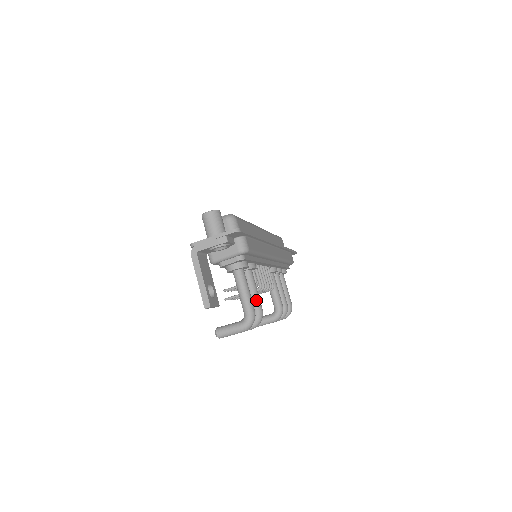
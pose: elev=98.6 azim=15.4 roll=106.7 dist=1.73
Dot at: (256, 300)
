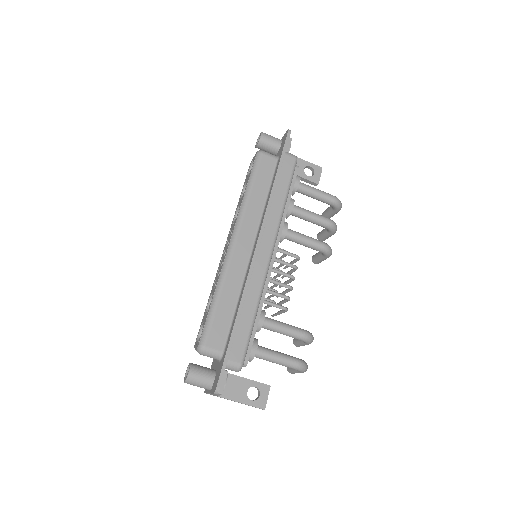
Dot at: (291, 336)
